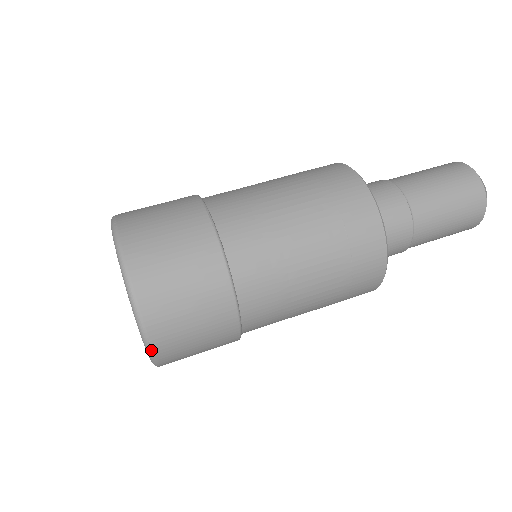
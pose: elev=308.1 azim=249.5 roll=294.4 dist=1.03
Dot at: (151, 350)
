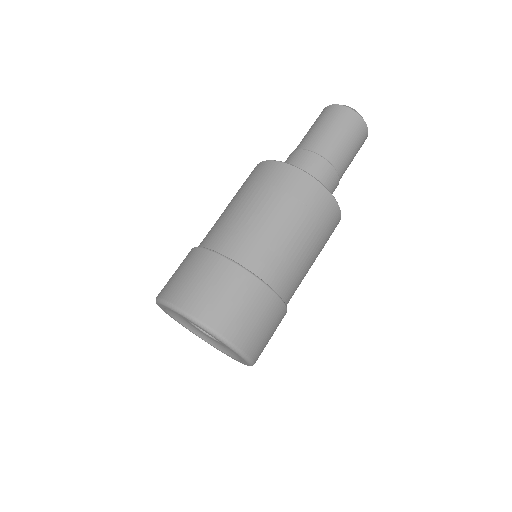
Dot at: (249, 359)
